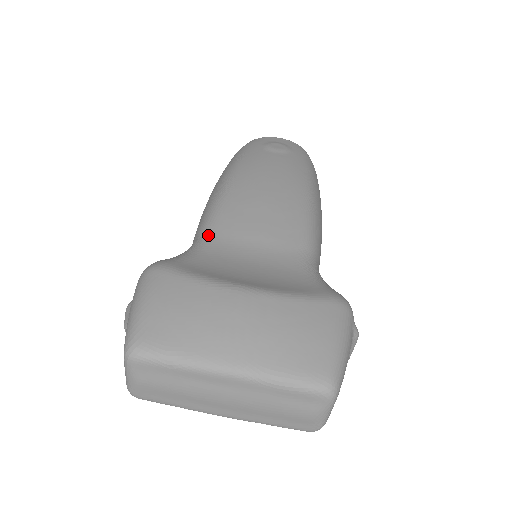
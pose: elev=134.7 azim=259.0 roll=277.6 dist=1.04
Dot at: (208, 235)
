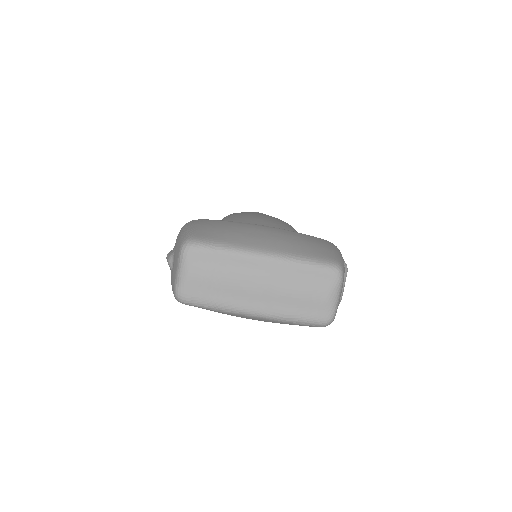
Dot at: occluded
